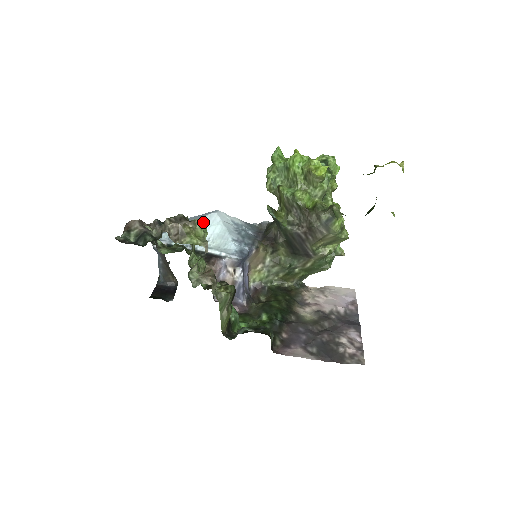
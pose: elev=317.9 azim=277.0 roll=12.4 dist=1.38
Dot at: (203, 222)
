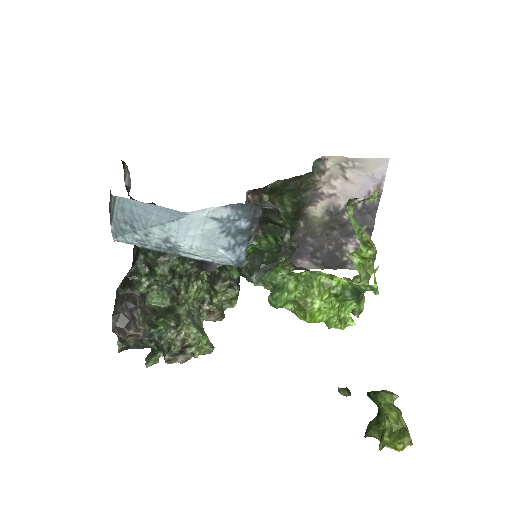
Dot at: (199, 339)
